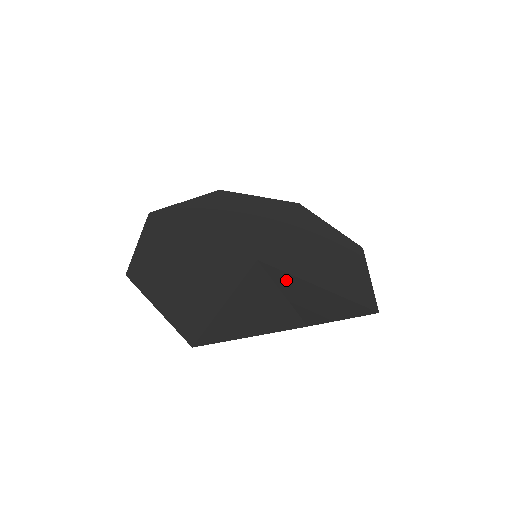
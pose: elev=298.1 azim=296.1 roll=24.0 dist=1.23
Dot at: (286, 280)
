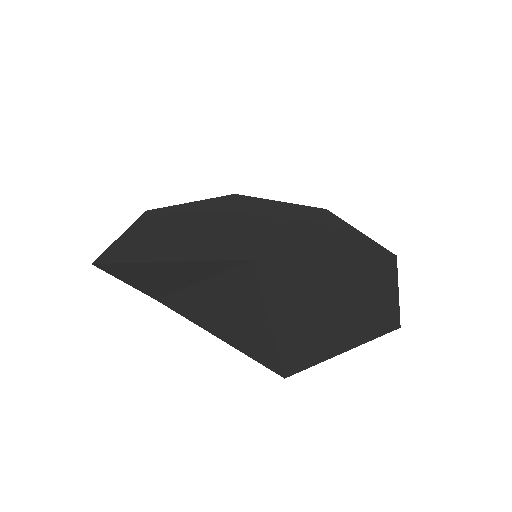
Dot at: (240, 282)
